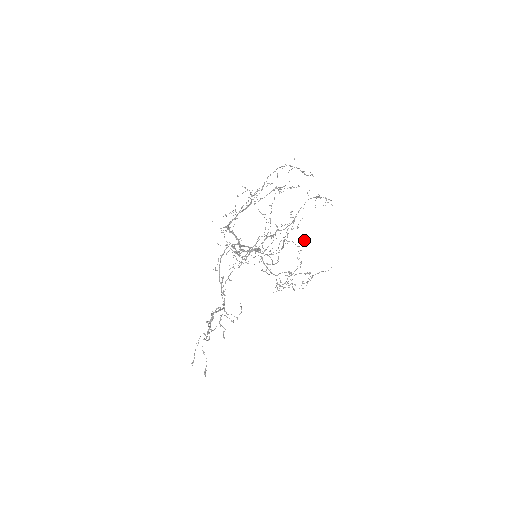
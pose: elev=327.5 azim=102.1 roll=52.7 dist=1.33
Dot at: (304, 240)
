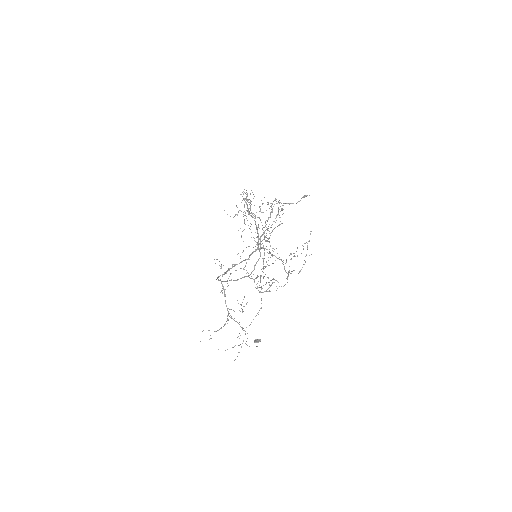
Dot at: (260, 339)
